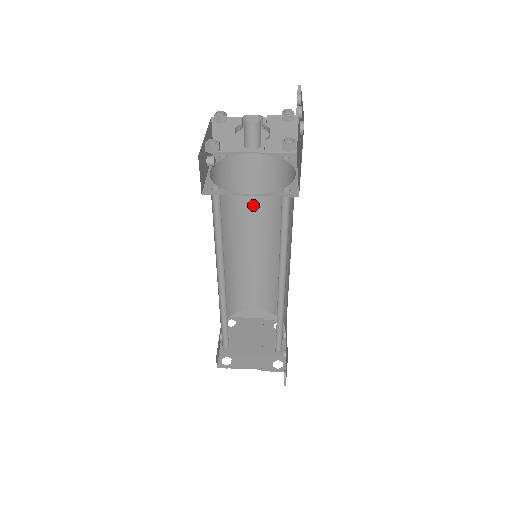
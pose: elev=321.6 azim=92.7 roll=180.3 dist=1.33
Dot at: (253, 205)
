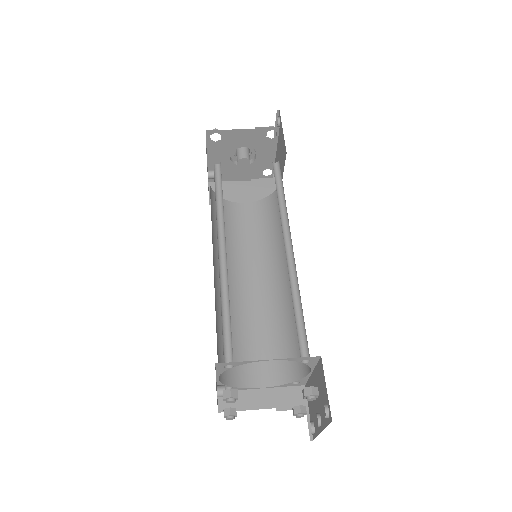
Dot at: (246, 246)
